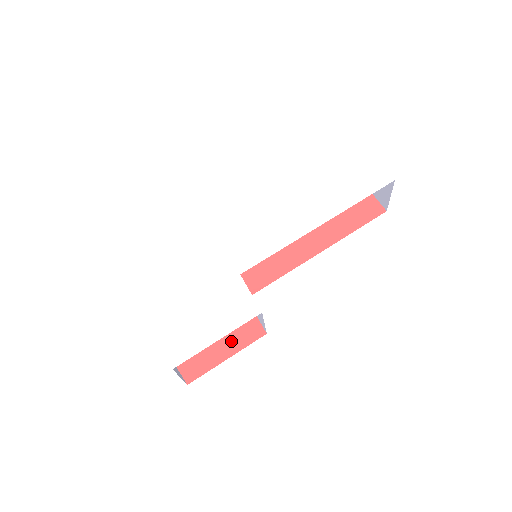
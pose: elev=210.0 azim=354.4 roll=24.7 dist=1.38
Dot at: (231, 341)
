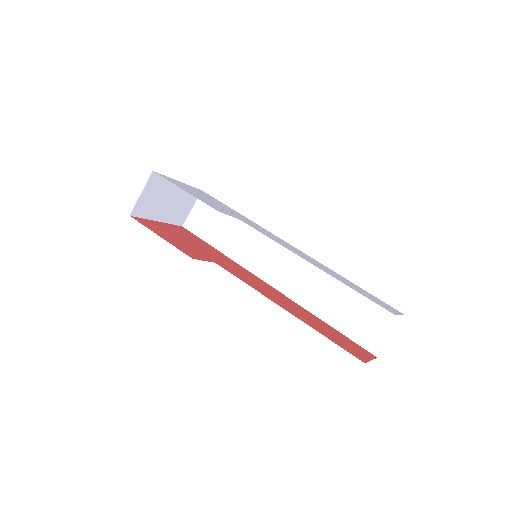
Dot at: (175, 243)
